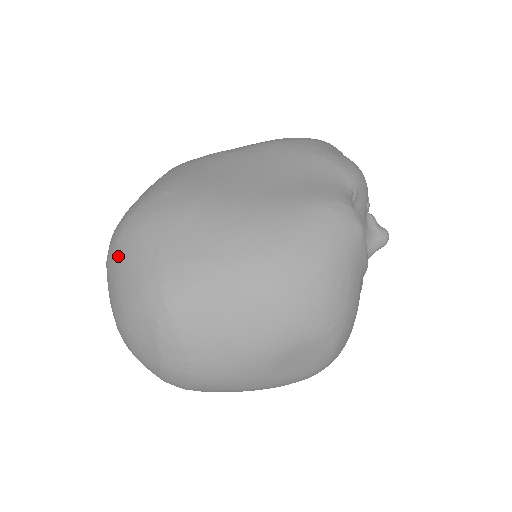
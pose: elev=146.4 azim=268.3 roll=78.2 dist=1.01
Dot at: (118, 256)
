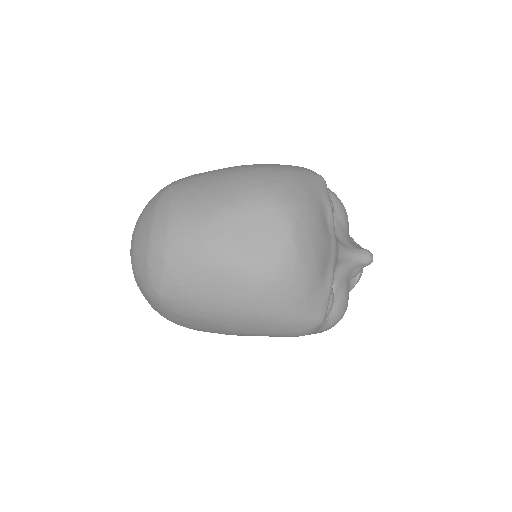
Dot at: occluded
